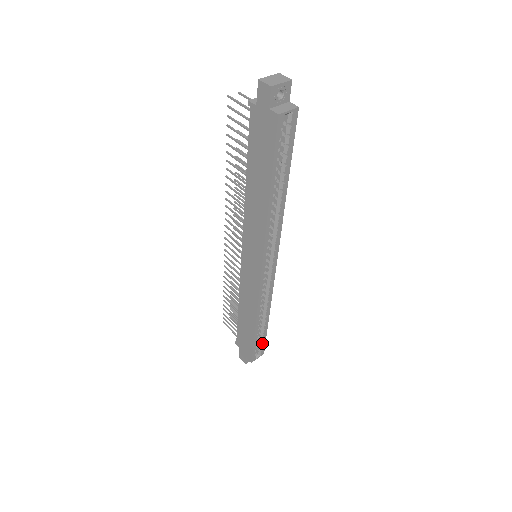
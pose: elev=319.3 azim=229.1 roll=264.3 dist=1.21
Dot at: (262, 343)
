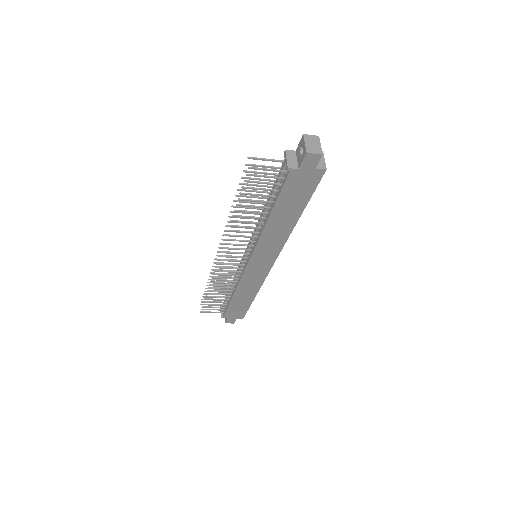
Dot at: occluded
